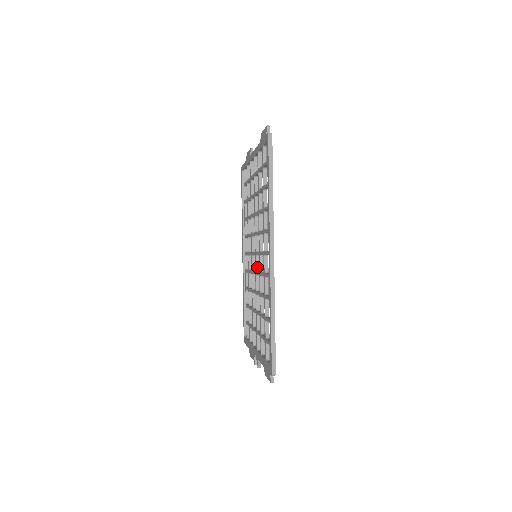
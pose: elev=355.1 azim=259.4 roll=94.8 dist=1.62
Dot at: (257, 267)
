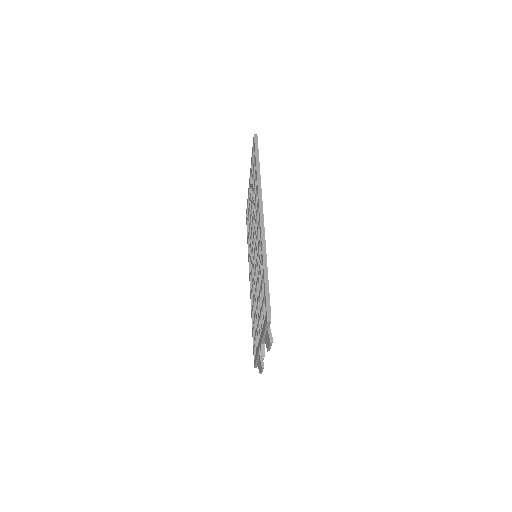
Dot at: occluded
